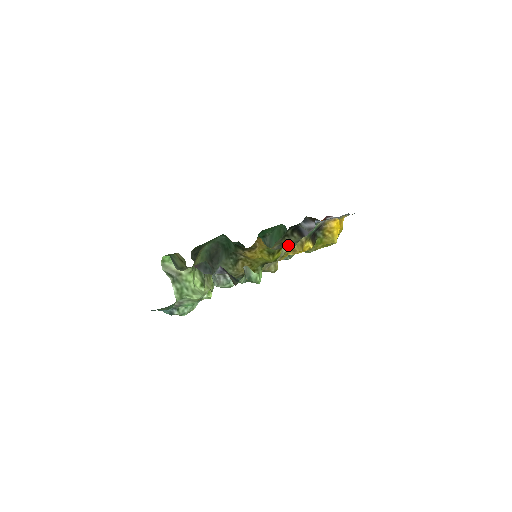
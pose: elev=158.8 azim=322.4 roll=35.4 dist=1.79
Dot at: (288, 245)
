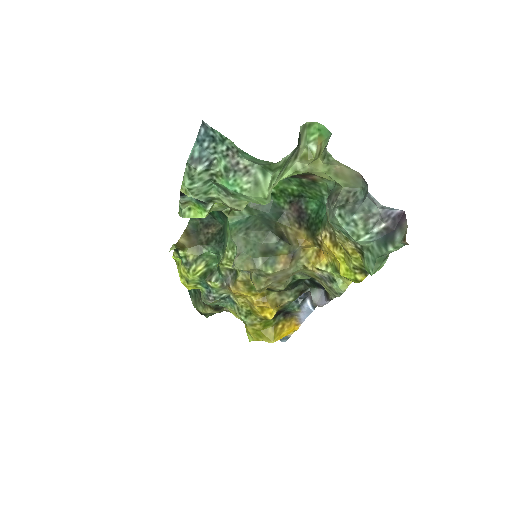
Dot at: (330, 287)
